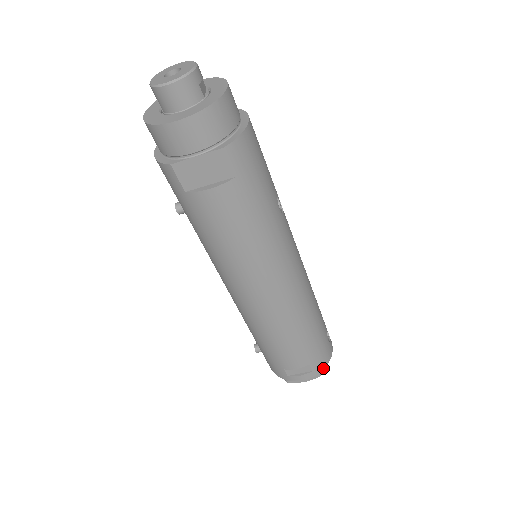
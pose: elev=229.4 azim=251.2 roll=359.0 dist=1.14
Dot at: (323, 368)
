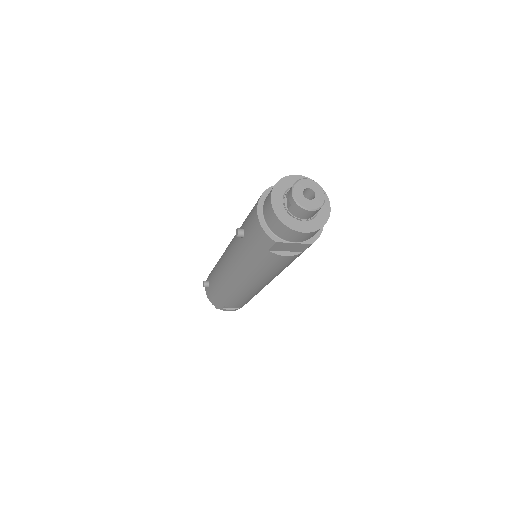
Dot at: occluded
